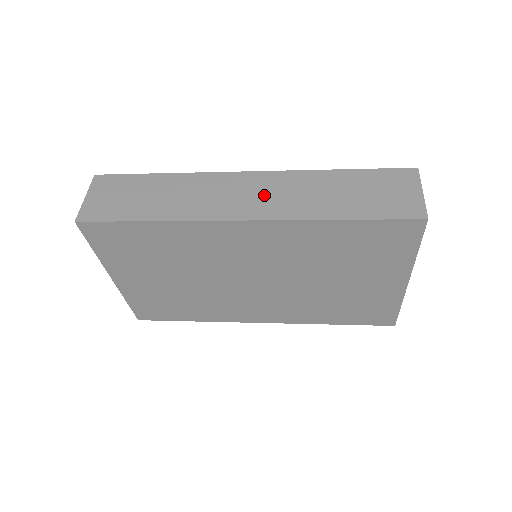
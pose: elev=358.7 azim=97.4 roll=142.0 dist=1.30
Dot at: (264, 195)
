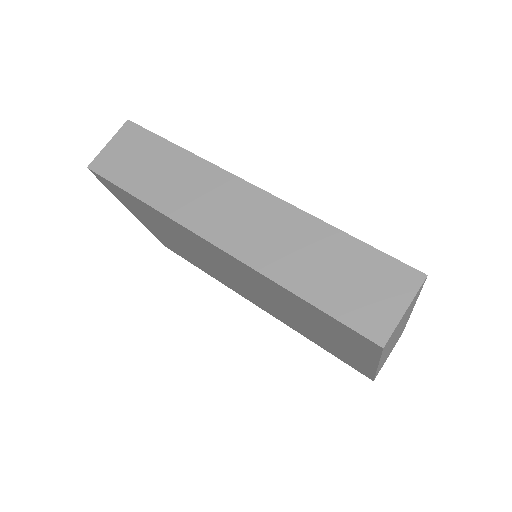
Dot at: (249, 224)
